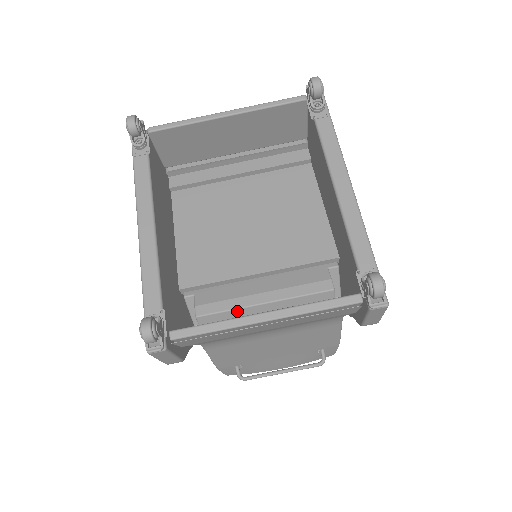
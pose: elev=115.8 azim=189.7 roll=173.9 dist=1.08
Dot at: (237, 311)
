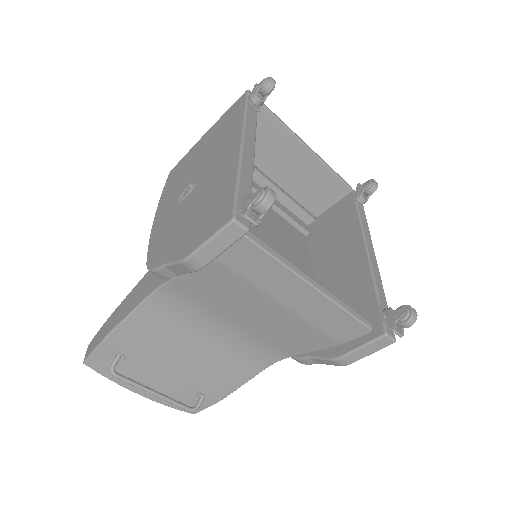
Dot at: occluded
